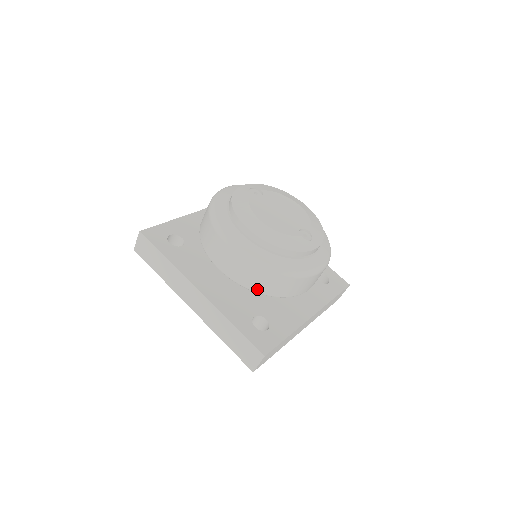
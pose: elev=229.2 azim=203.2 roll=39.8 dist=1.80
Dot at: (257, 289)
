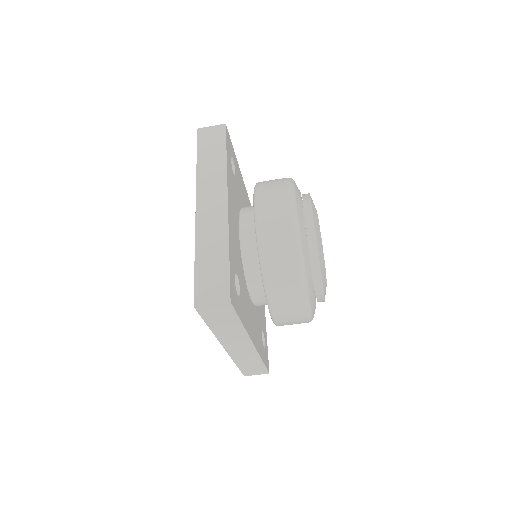
Dot at: (266, 259)
